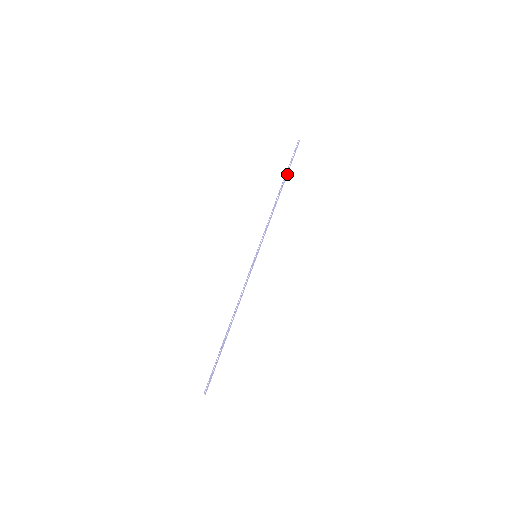
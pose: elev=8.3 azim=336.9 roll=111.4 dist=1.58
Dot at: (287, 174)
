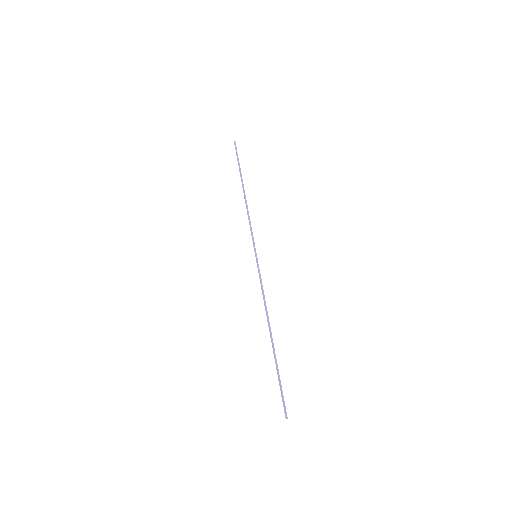
Dot at: occluded
